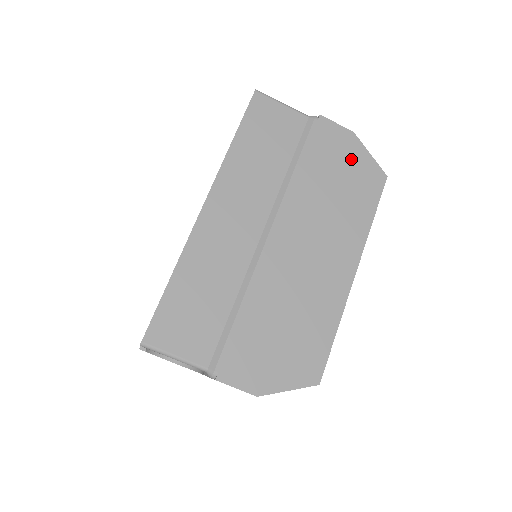
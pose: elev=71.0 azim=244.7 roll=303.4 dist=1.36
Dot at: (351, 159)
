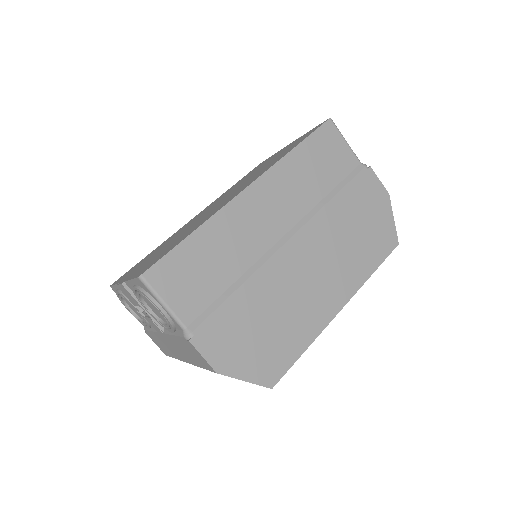
Dot at: (378, 215)
